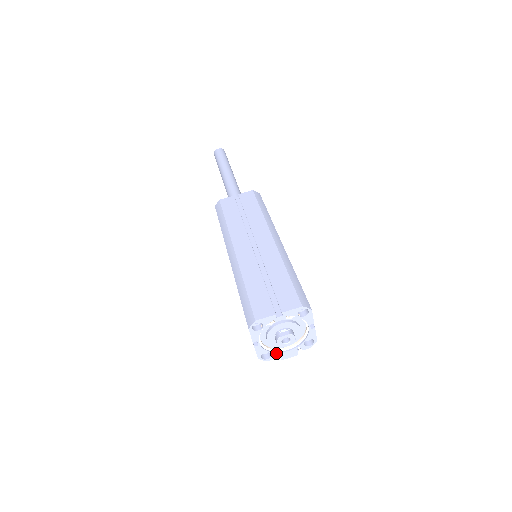
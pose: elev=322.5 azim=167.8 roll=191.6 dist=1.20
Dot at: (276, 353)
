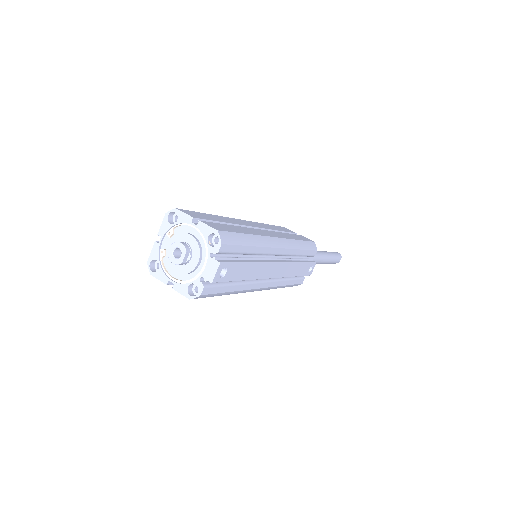
Dot at: (198, 279)
